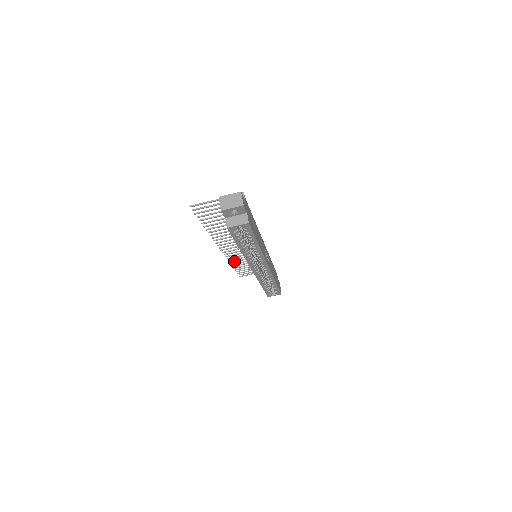
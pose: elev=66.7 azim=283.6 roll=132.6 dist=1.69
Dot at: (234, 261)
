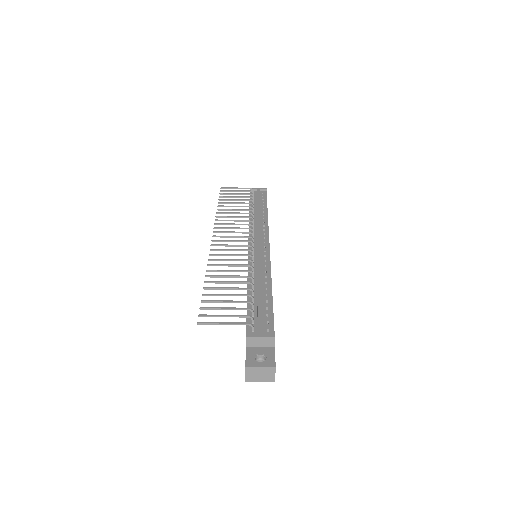
Dot at: (222, 213)
